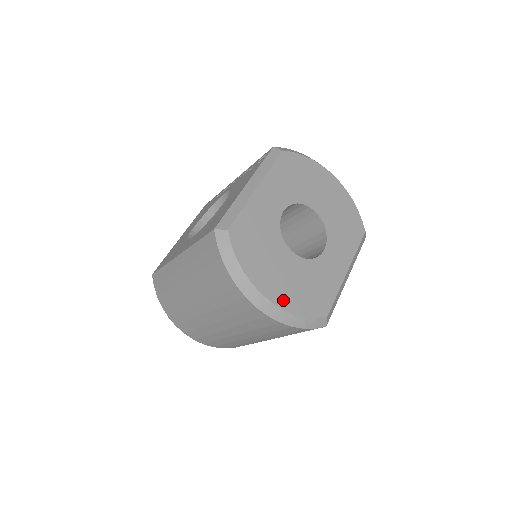
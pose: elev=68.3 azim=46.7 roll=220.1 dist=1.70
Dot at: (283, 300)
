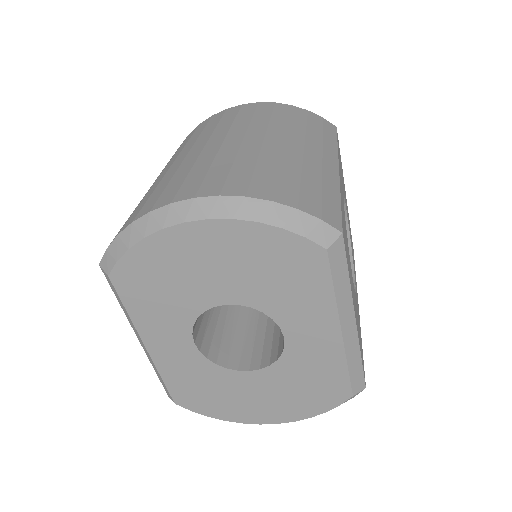
Dot at: (286, 415)
